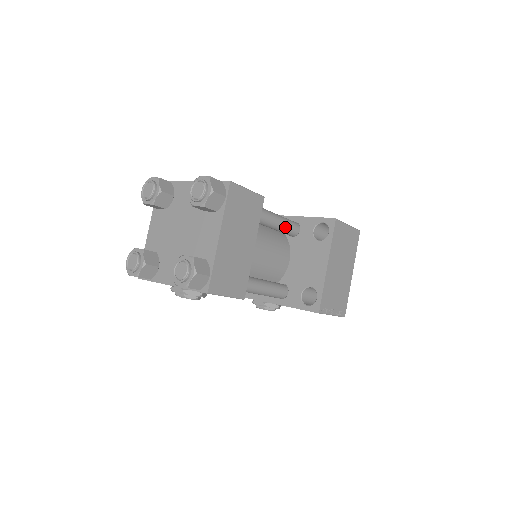
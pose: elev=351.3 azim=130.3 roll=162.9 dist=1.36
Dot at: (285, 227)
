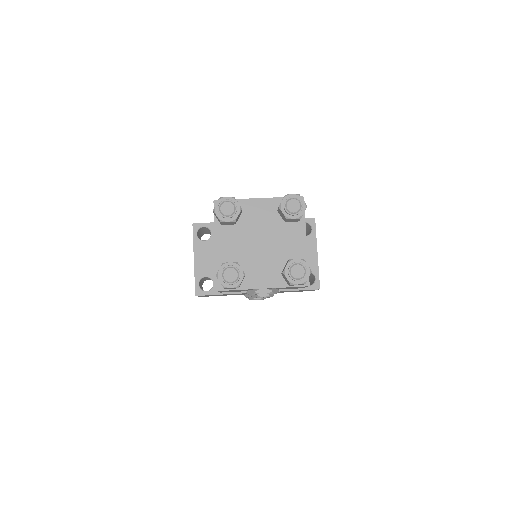
Dot at: occluded
